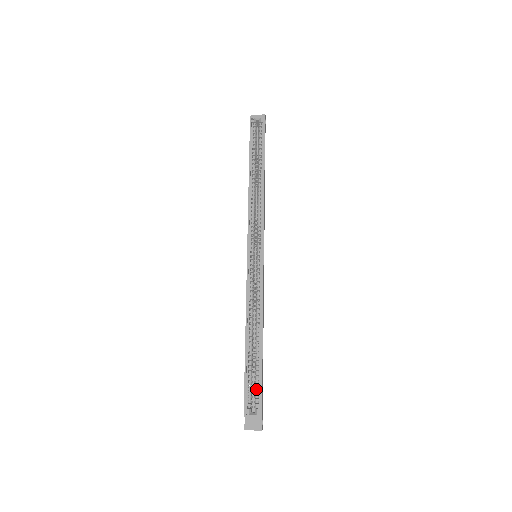
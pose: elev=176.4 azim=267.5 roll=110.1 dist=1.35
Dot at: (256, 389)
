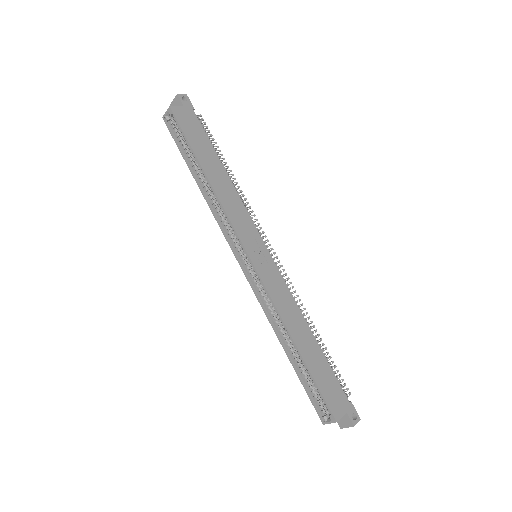
Dot at: (319, 396)
